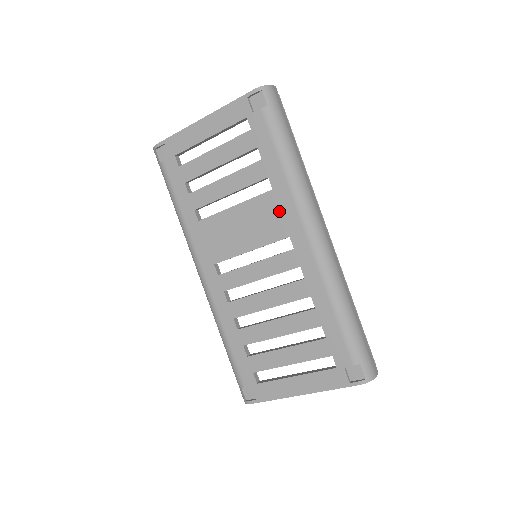
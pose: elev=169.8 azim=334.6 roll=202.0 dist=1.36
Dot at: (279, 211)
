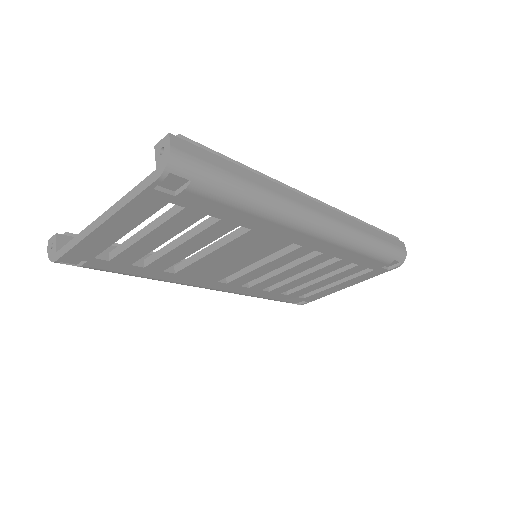
Dot at: (270, 237)
